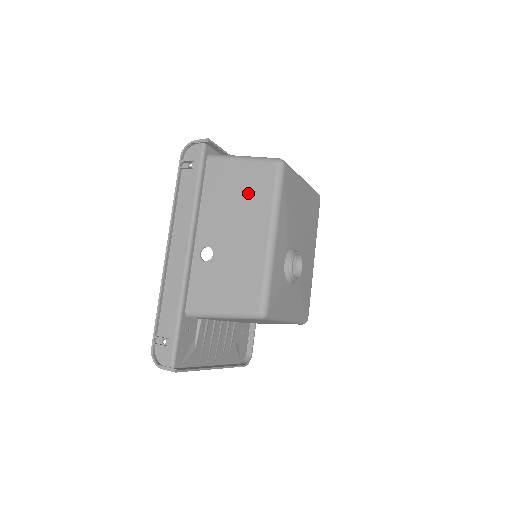
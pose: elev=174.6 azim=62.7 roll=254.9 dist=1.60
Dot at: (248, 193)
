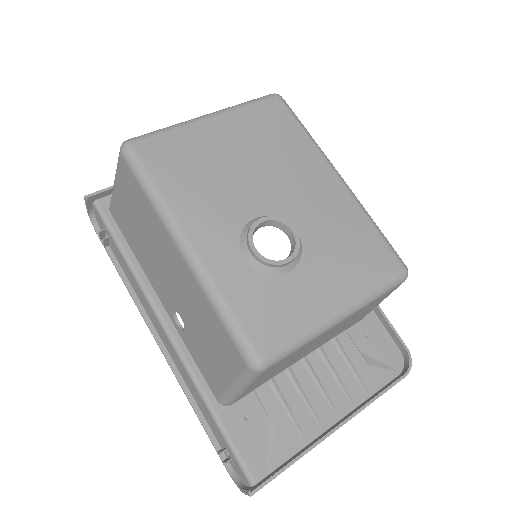
Dot at: (140, 217)
